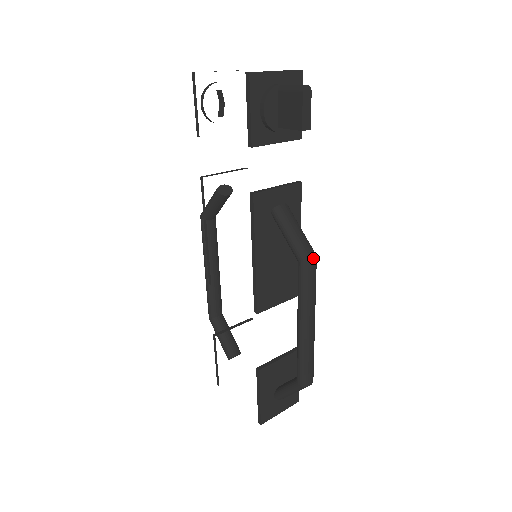
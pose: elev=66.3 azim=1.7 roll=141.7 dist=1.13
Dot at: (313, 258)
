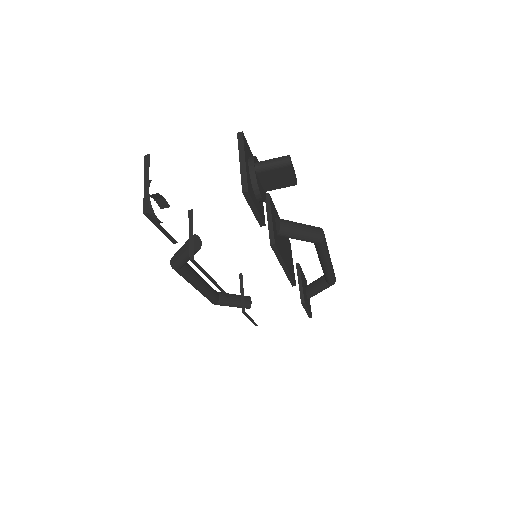
Dot at: occluded
